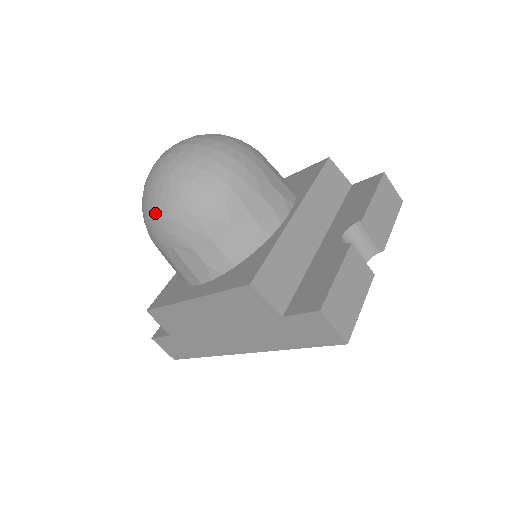
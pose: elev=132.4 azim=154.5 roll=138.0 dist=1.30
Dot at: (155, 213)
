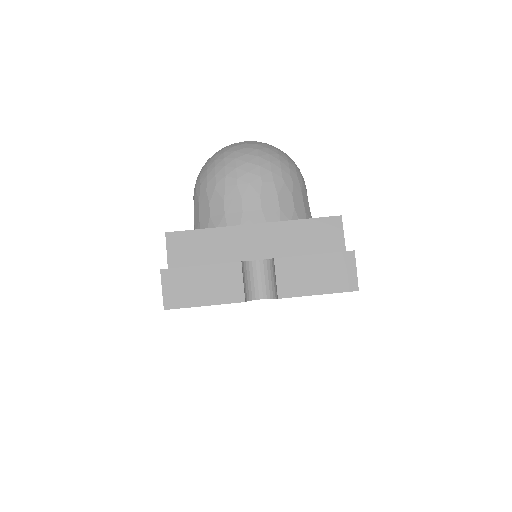
Dot at: occluded
